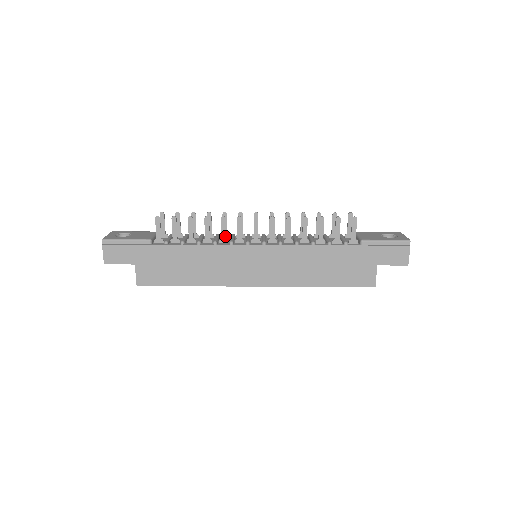
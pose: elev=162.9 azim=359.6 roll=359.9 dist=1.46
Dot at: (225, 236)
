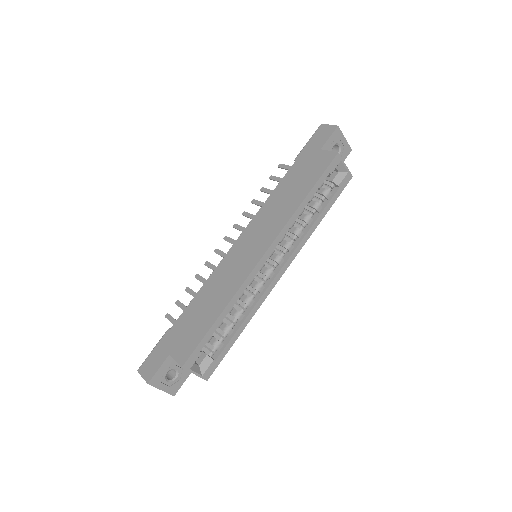
Dot at: occluded
